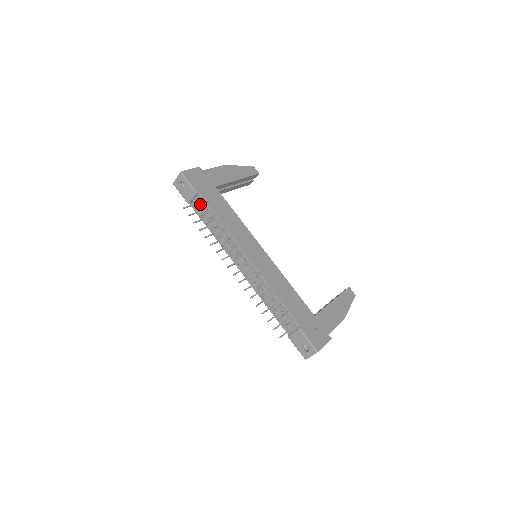
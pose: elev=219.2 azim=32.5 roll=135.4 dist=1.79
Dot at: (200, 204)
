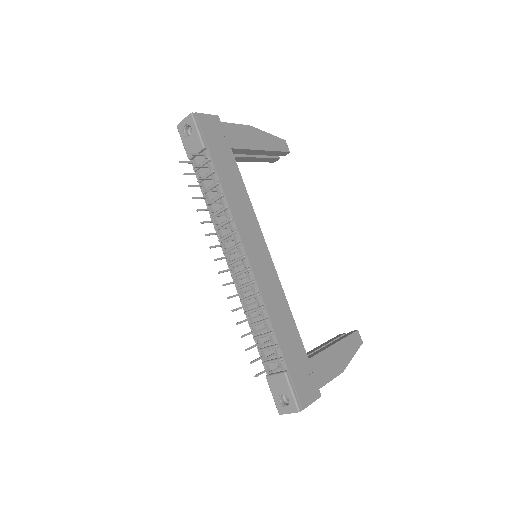
Dot at: (204, 164)
